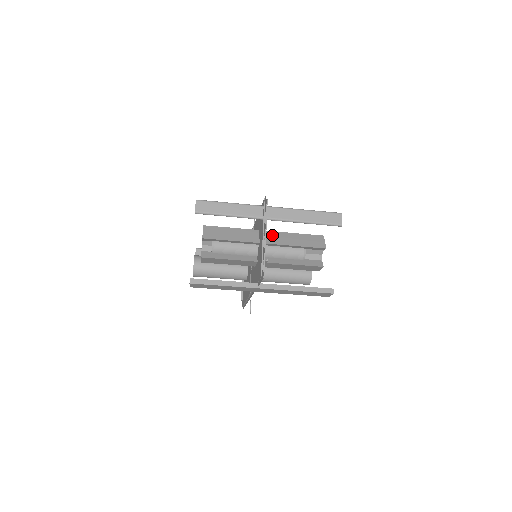
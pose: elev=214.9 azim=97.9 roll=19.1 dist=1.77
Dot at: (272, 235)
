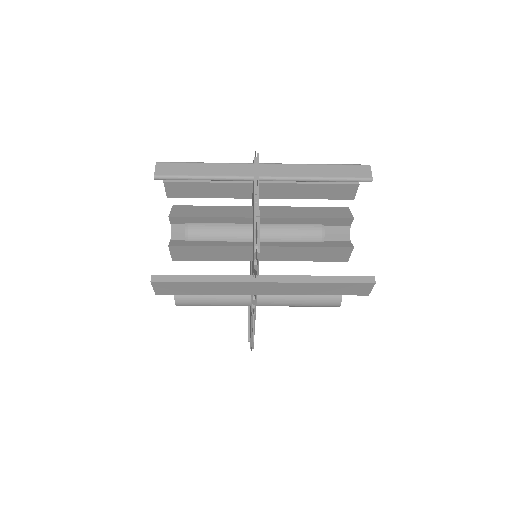
Dot at: (272, 209)
